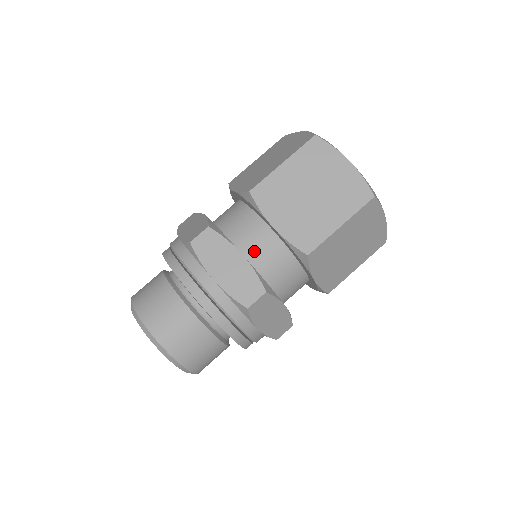
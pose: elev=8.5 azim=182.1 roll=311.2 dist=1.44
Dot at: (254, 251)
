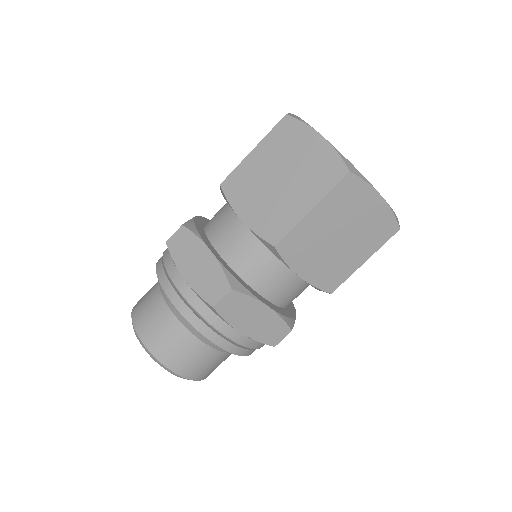
Dot at: (228, 247)
